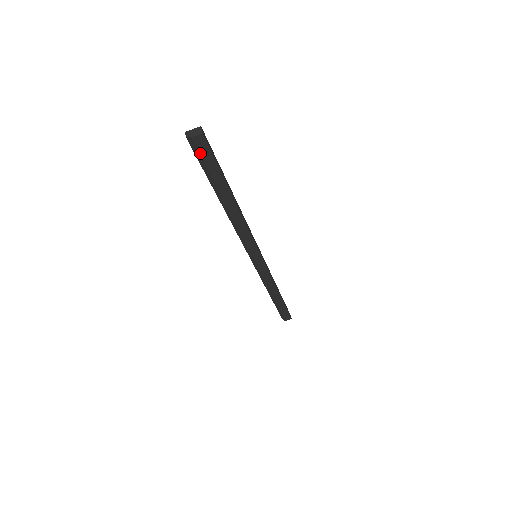
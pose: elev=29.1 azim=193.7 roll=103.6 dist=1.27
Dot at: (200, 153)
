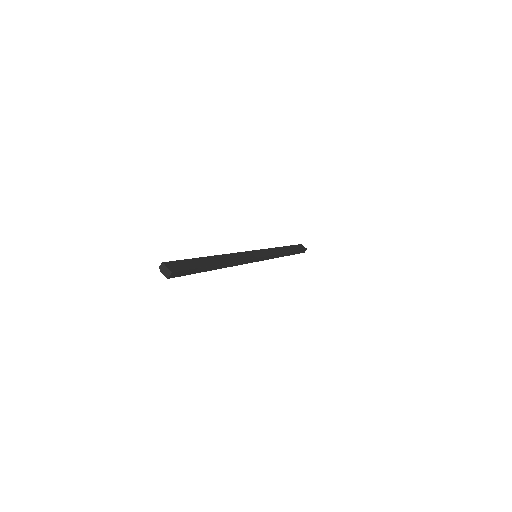
Dot at: occluded
